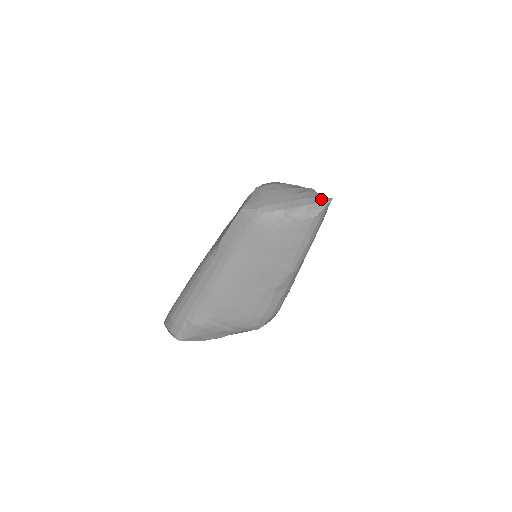
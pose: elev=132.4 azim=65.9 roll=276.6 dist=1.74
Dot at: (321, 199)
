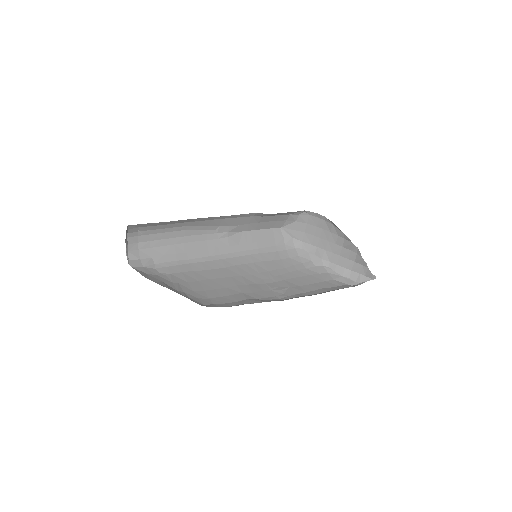
Dot at: (364, 270)
